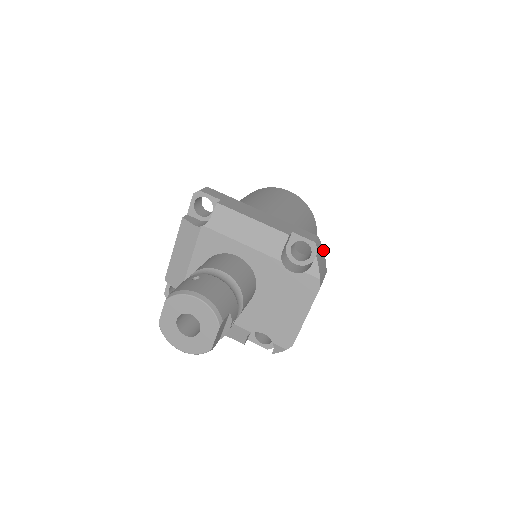
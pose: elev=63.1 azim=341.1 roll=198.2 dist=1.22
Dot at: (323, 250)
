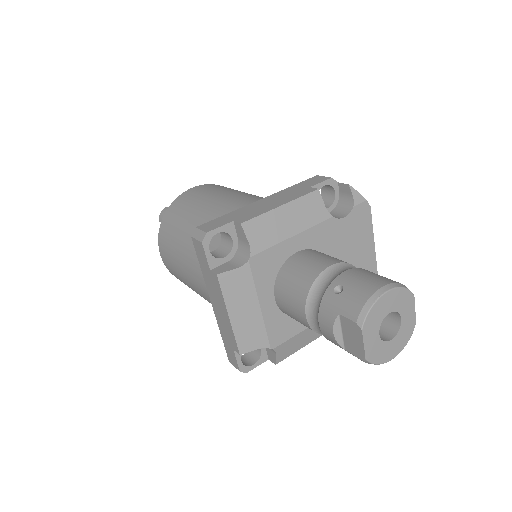
Dot at: occluded
